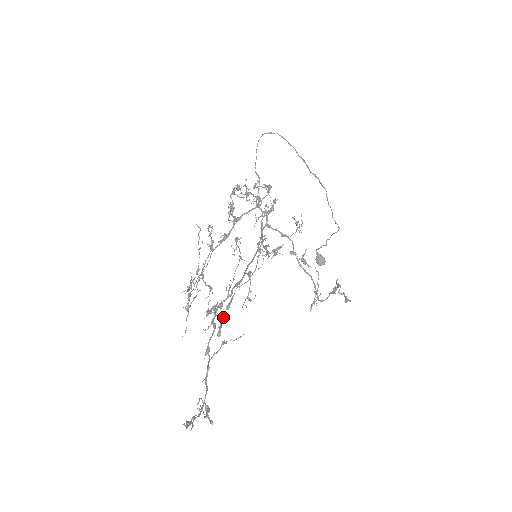
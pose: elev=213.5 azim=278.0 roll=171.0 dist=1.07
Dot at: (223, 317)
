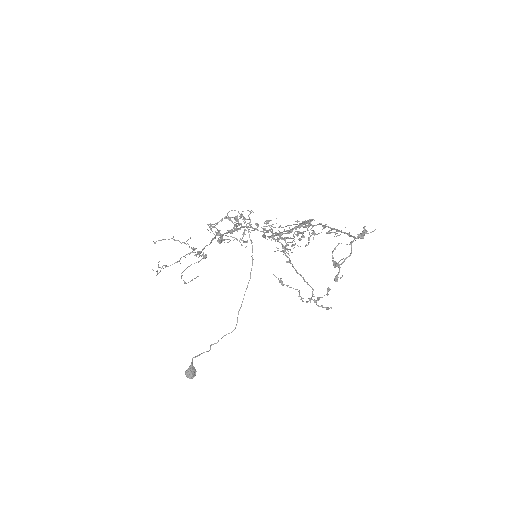
Dot at: occluded
